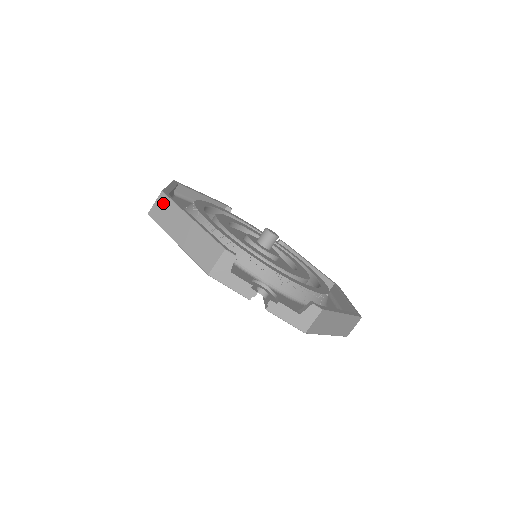
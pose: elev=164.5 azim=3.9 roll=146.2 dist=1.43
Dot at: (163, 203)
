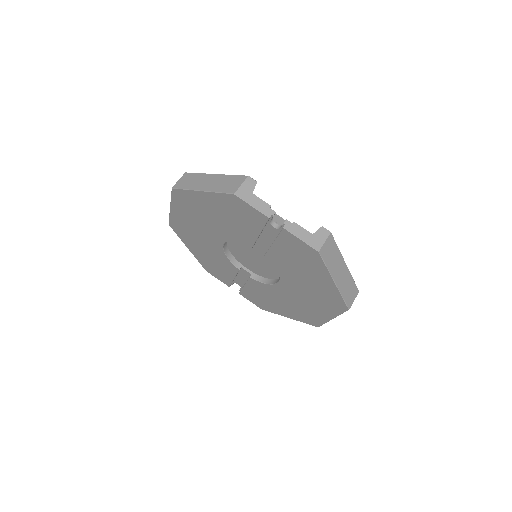
Dot at: (187, 177)
